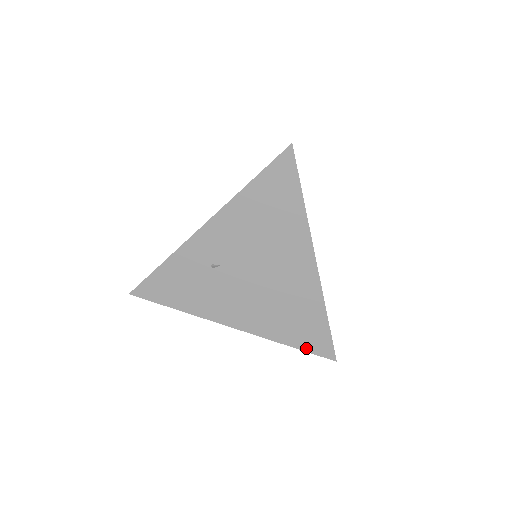
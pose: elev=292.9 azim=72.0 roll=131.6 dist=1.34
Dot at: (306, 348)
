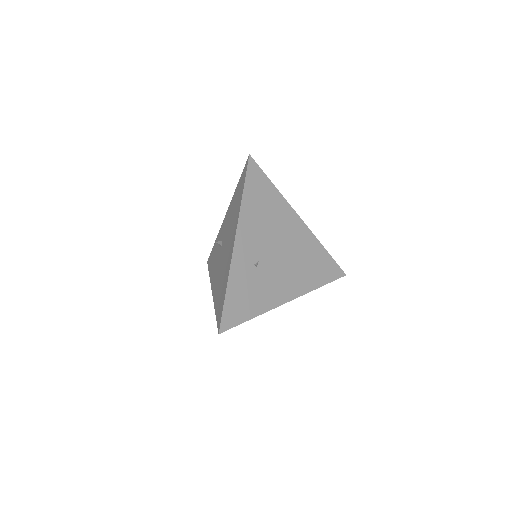
Dot at: (329, 280)
